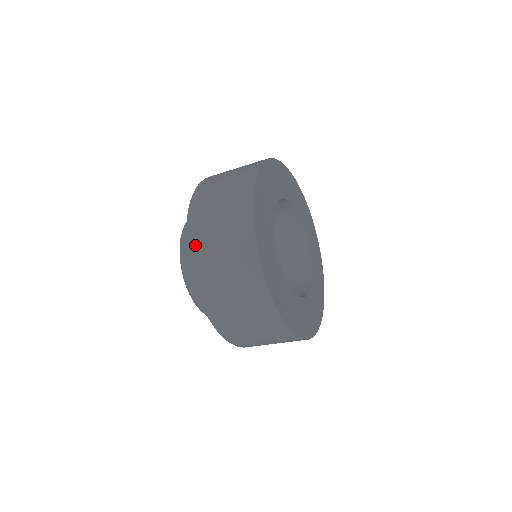
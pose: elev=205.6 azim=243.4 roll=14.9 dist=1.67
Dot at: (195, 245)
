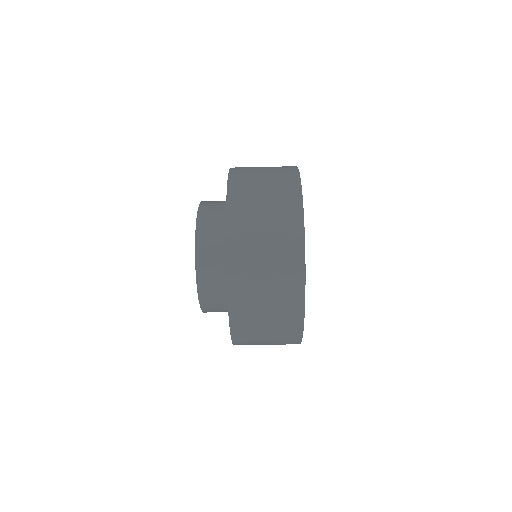
Dot at: (237, 297)
